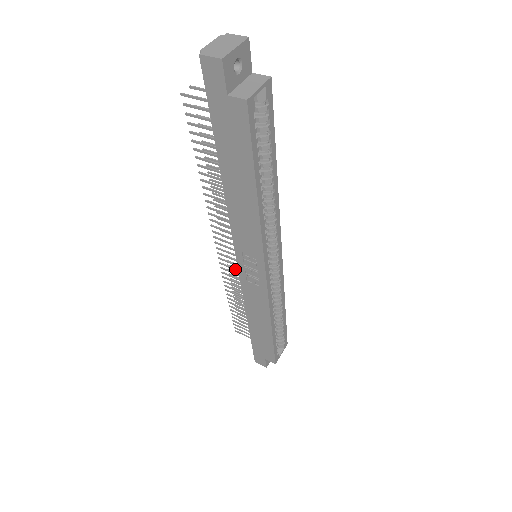
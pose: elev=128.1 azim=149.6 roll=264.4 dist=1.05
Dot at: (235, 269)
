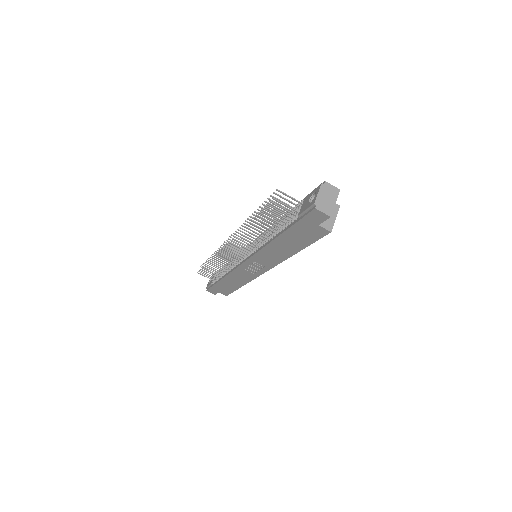
Dot at: (233, 257)
